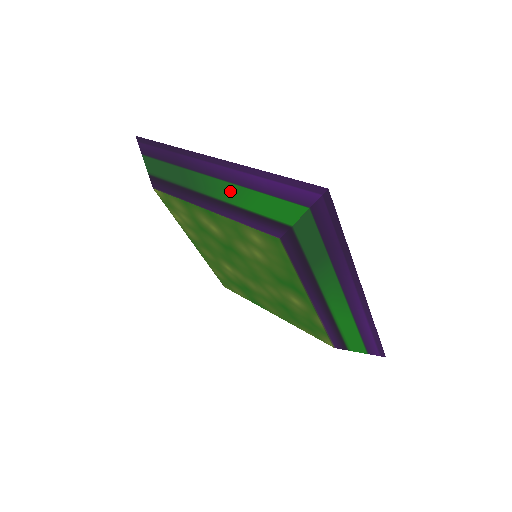
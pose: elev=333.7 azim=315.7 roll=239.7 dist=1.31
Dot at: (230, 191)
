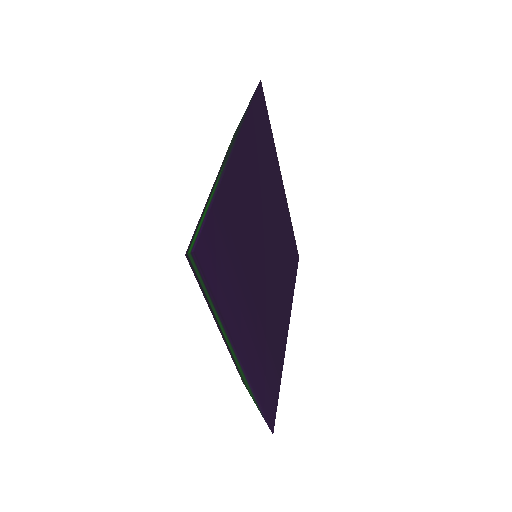
Dot at: (216, 185)
